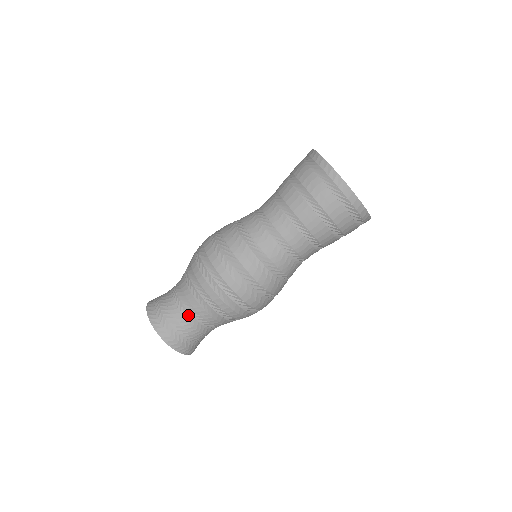
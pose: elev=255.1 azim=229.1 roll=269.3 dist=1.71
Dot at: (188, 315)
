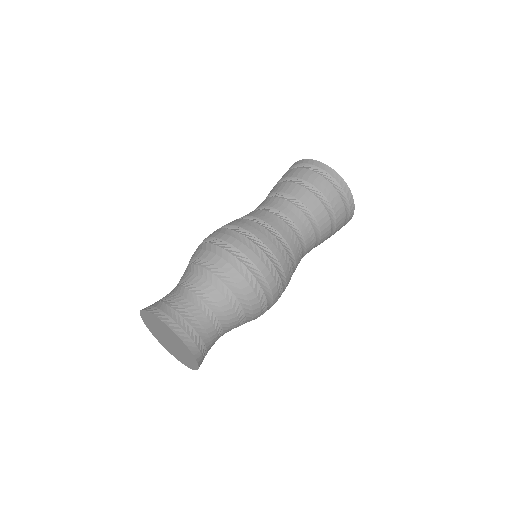
Dot at: (188, 293)
